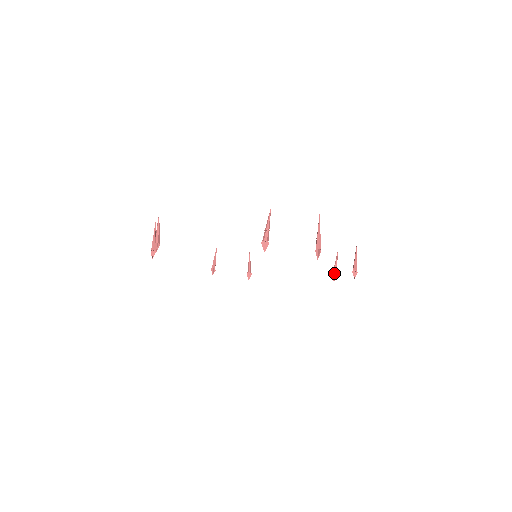
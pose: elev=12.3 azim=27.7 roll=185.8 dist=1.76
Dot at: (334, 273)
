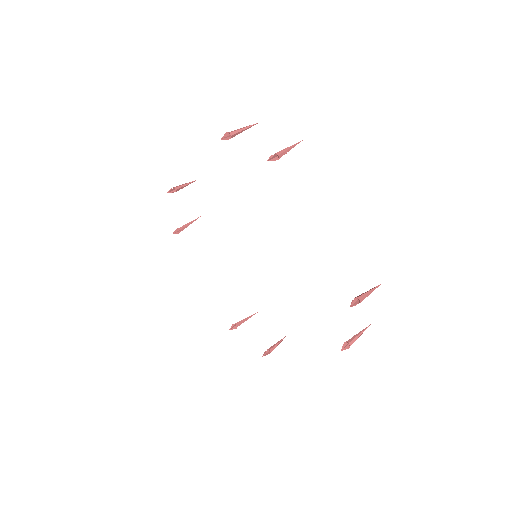
Dot at: (238, 324)
